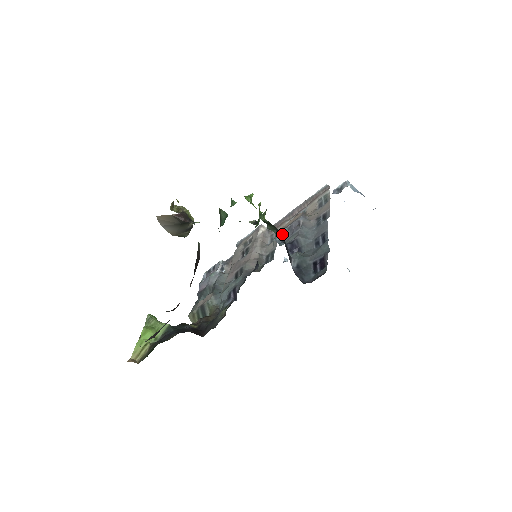
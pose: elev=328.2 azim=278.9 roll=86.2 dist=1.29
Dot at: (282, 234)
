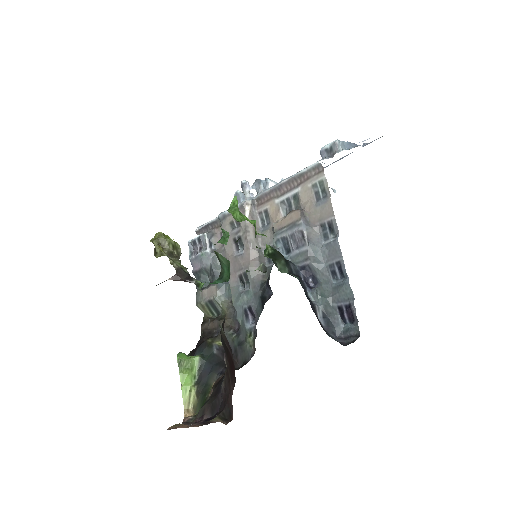
Dot at: (284, 242)
